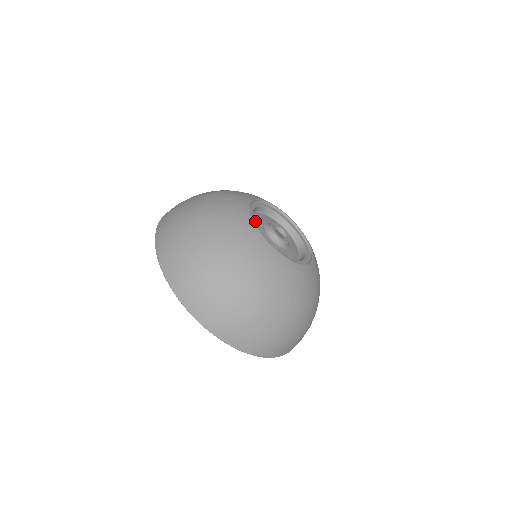
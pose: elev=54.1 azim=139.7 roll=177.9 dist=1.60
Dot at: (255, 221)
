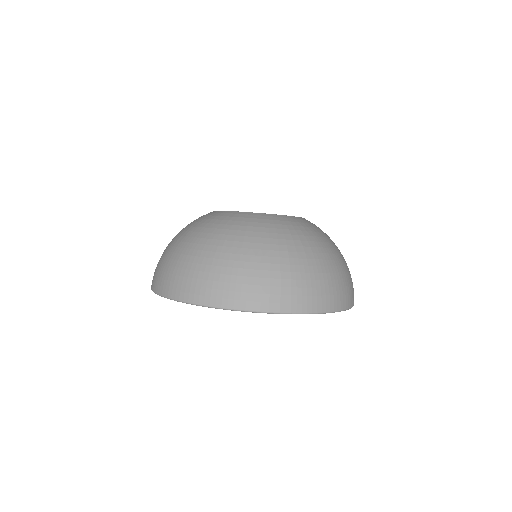
Dot at: occluded
